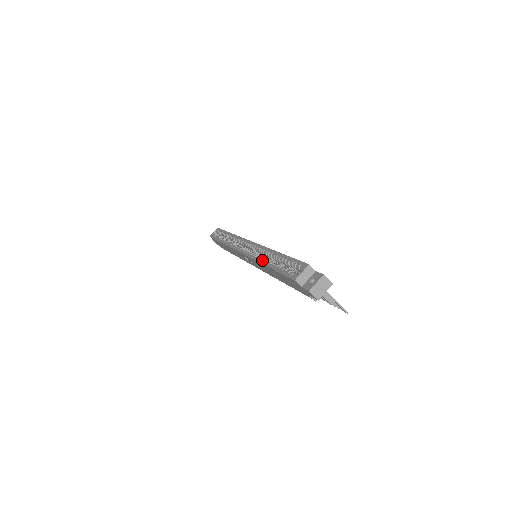
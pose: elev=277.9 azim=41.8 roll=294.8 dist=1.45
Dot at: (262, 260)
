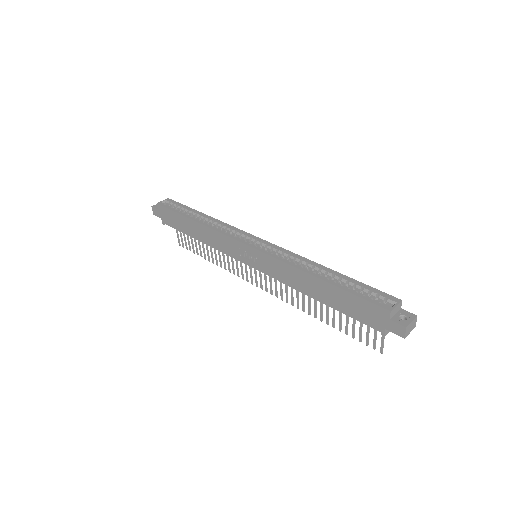
Dot at: (307, 270)
